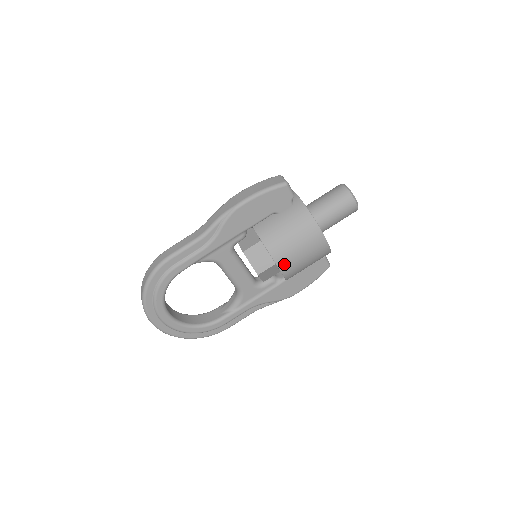
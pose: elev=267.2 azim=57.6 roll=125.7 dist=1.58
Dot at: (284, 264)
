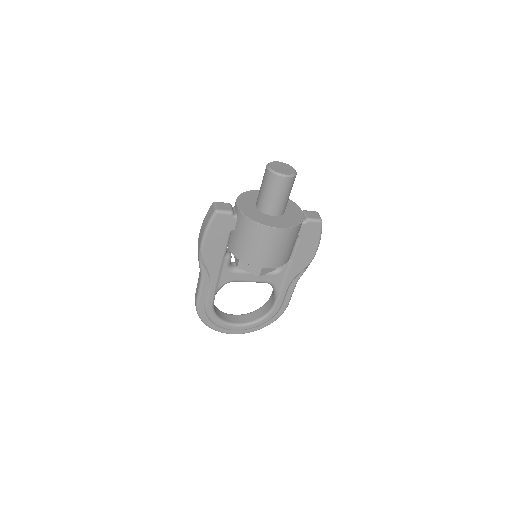
Dot at: (265, 263)
